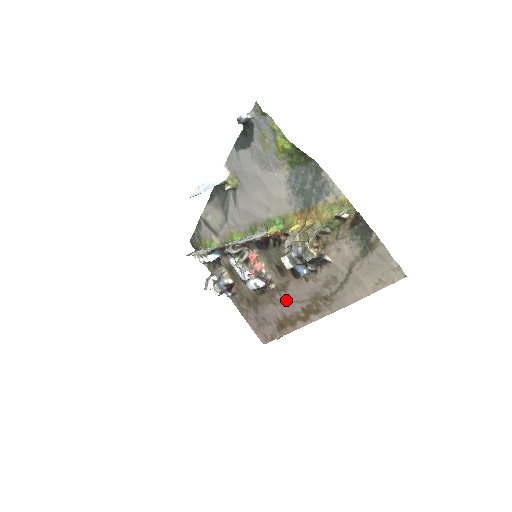
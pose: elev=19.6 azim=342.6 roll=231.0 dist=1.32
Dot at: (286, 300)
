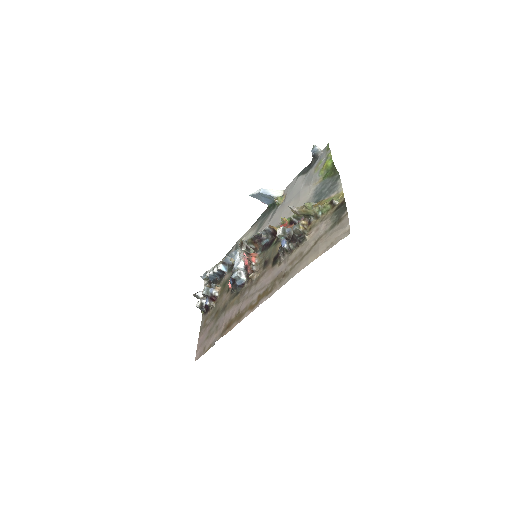
Dot at: (251, 293)
